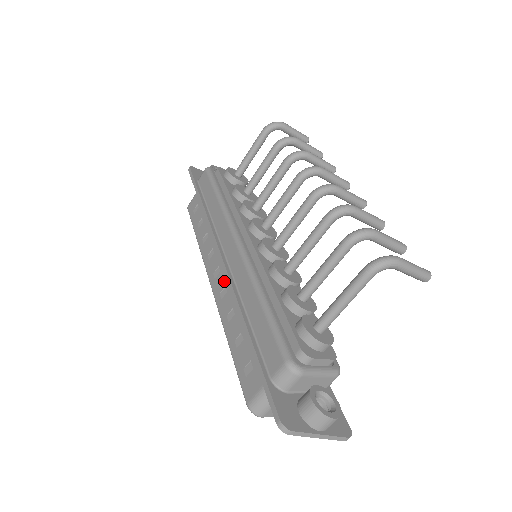
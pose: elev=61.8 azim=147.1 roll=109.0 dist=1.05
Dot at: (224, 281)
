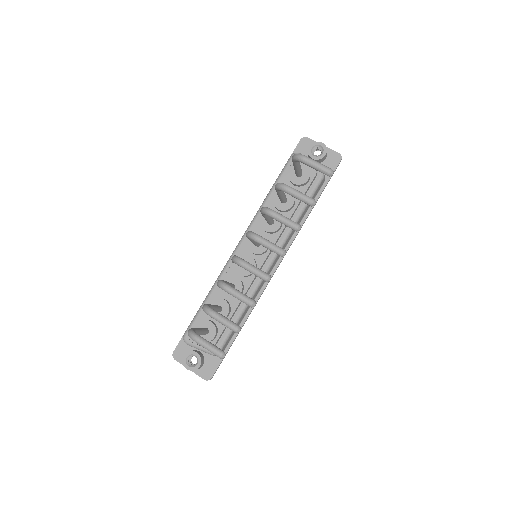
Dot at: occluded
